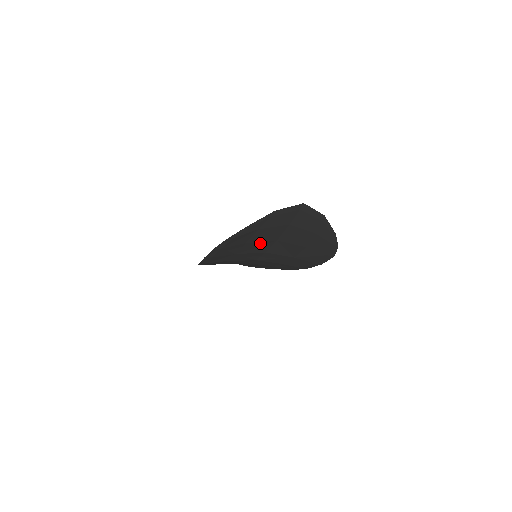
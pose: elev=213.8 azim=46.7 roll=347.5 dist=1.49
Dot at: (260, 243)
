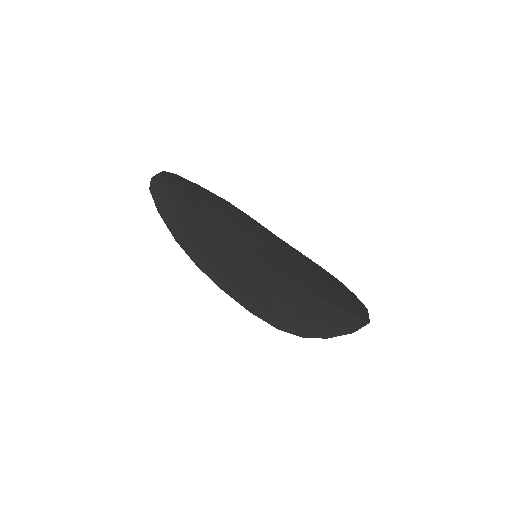
Dot at: (299, 299)
